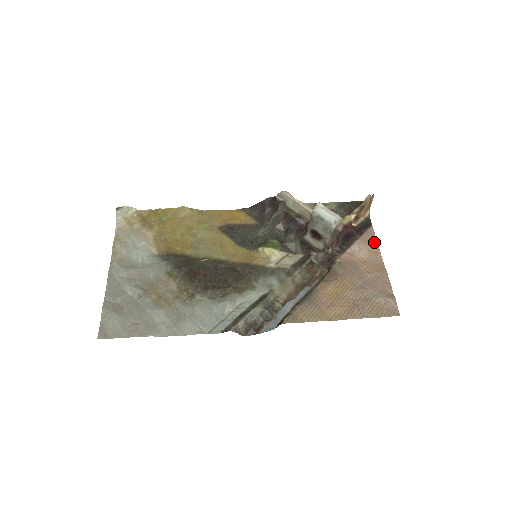
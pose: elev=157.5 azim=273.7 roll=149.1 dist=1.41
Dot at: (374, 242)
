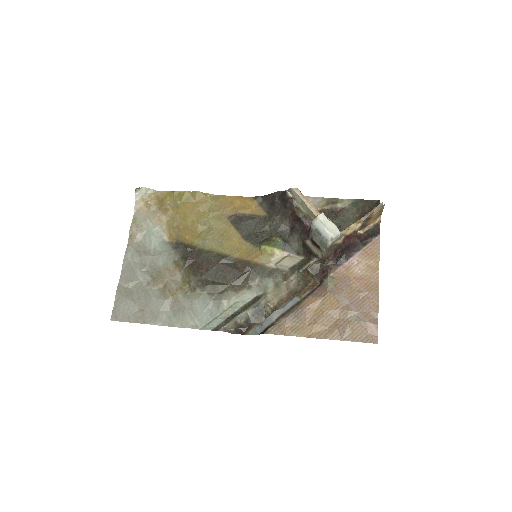
Dot at: (376, 255)
